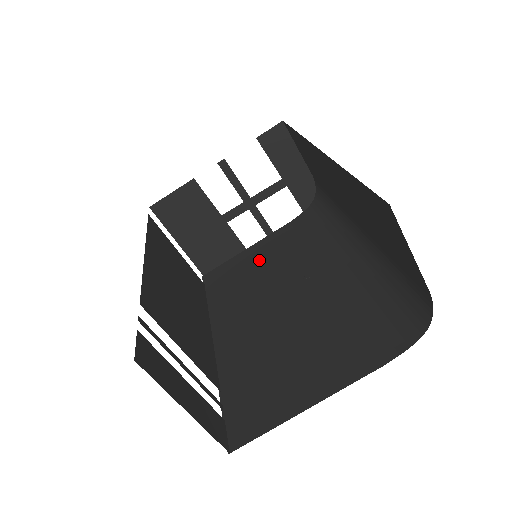
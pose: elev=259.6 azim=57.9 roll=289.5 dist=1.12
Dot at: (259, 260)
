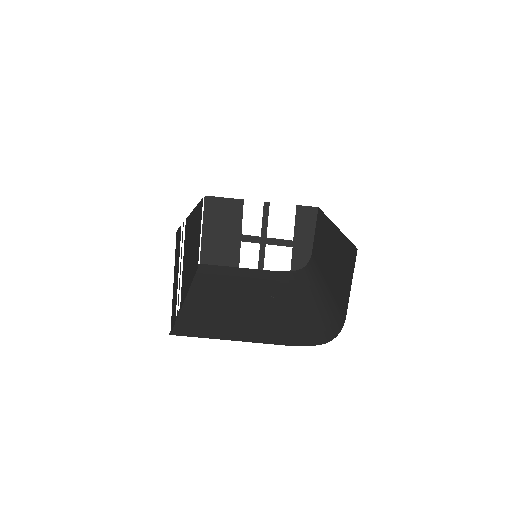
Dot at: (245, 276)
